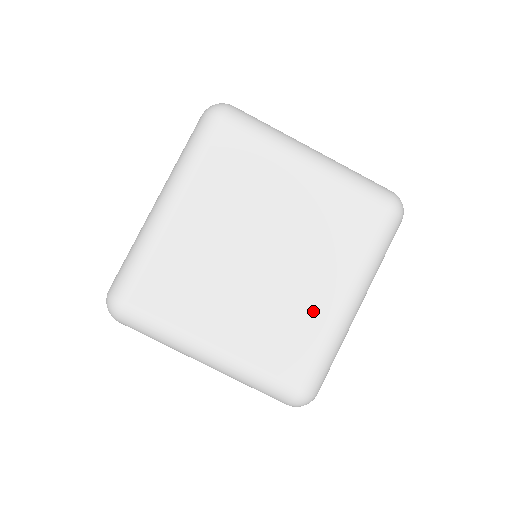
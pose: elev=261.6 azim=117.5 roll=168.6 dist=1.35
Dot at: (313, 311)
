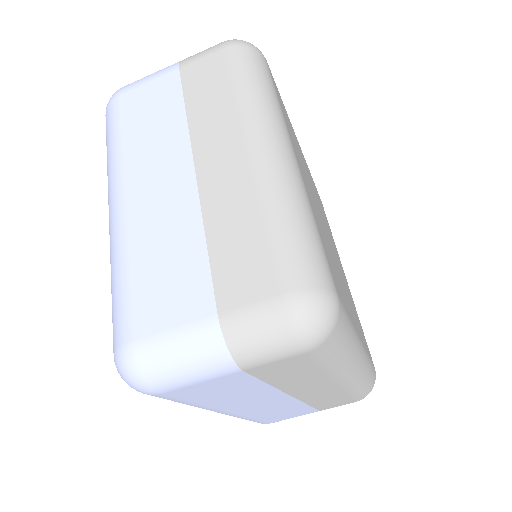
Dot at: occluded
